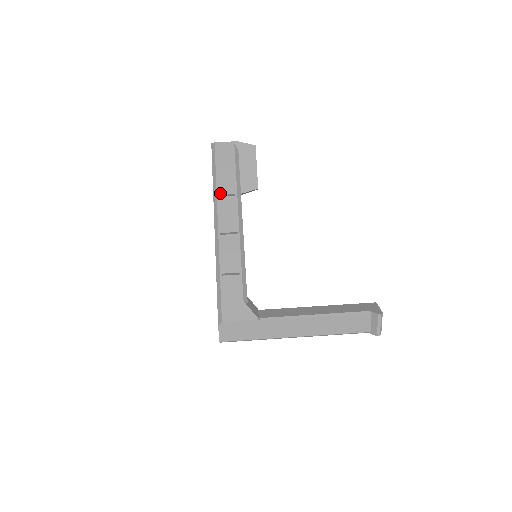
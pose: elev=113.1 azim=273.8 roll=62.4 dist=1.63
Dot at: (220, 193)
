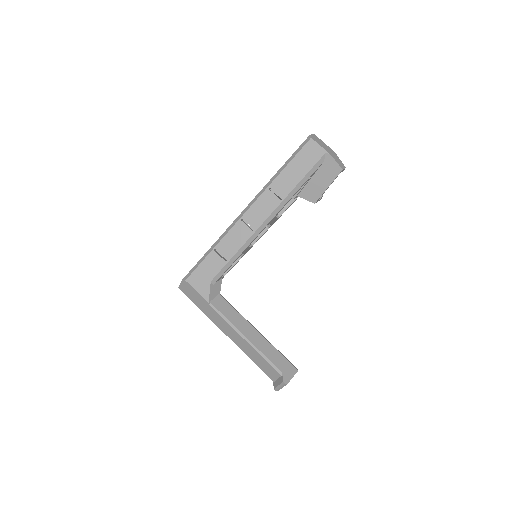
Dot at: (272, 187)
